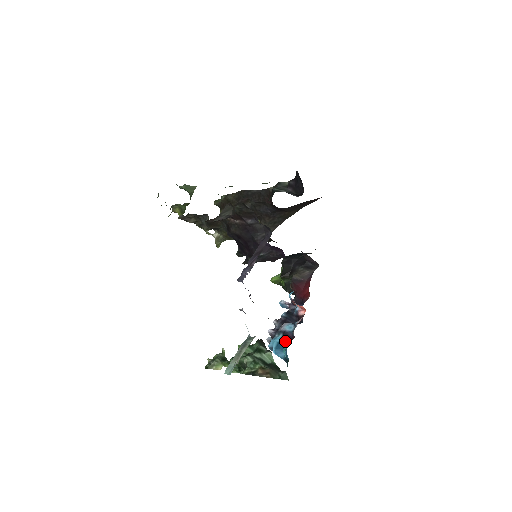
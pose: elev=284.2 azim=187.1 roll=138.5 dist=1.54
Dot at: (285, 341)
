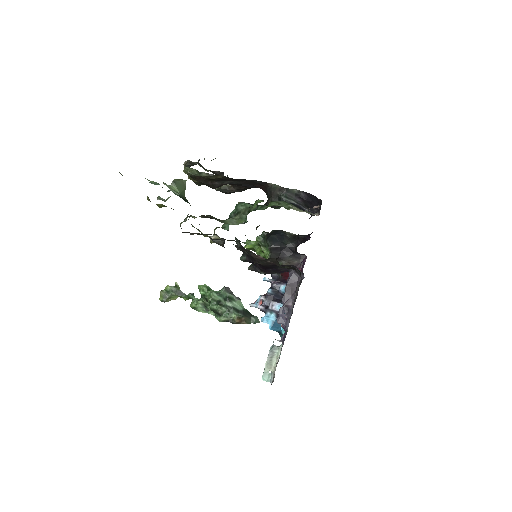
Dot at: occluded
